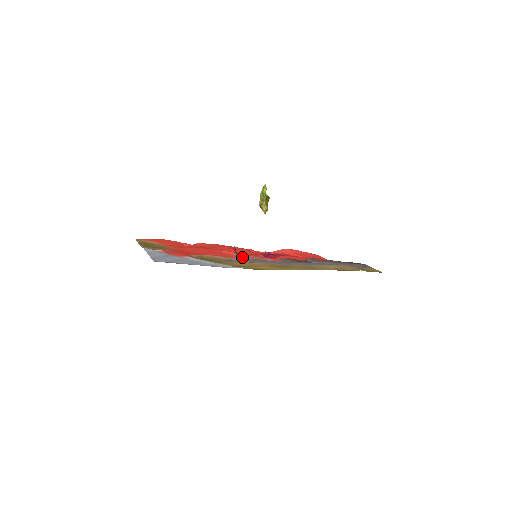
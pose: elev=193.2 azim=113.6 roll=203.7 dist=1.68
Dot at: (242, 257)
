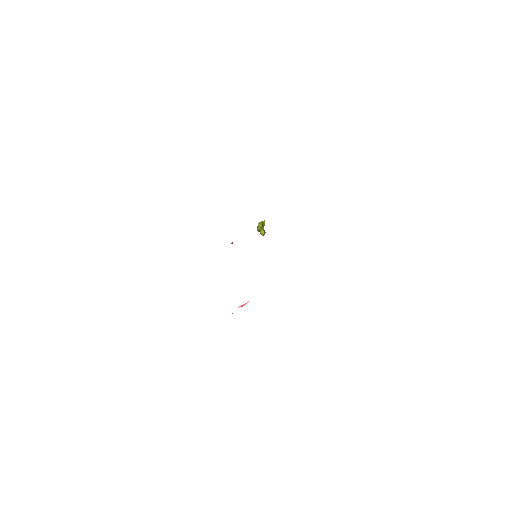
Dot at: occluded
